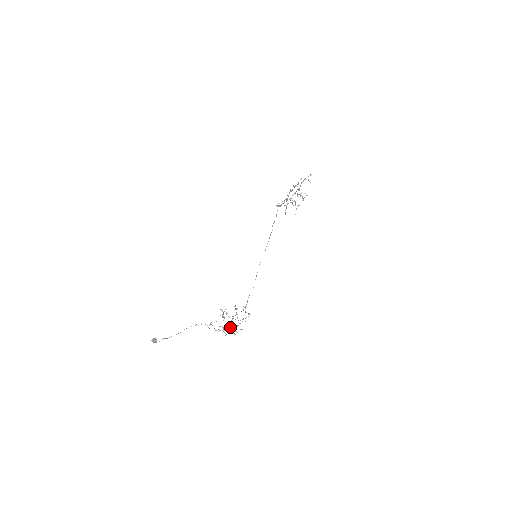
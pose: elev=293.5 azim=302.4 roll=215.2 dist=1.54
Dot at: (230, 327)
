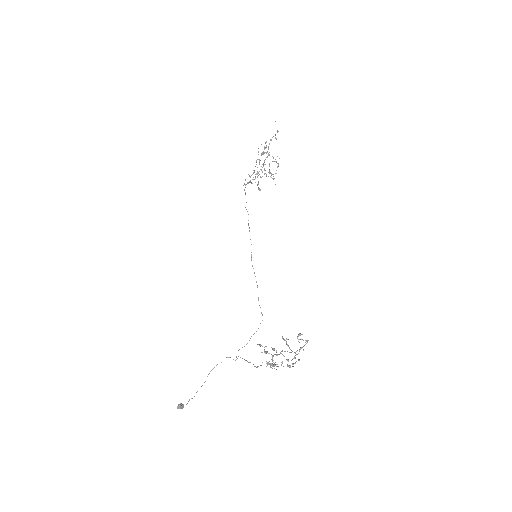
Dot at: (282, 361)
